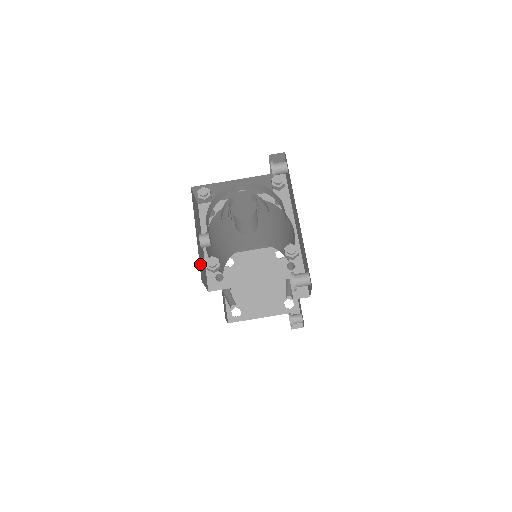
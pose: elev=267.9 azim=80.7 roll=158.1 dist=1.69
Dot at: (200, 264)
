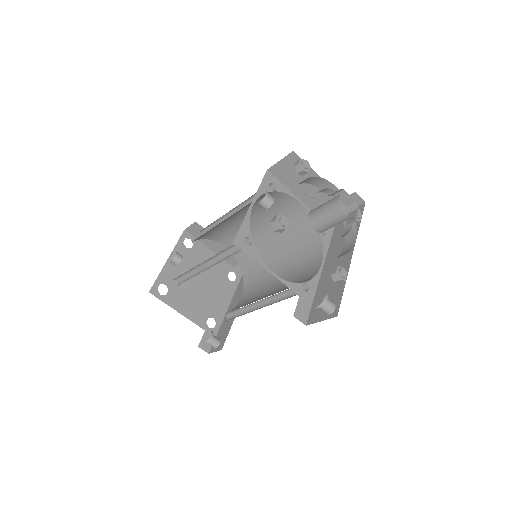
Dot at: occluded
